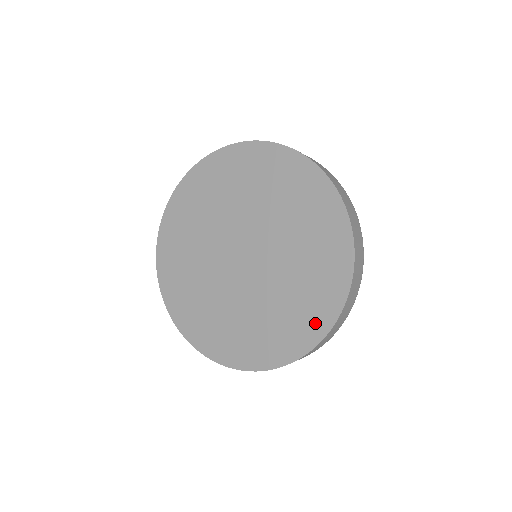
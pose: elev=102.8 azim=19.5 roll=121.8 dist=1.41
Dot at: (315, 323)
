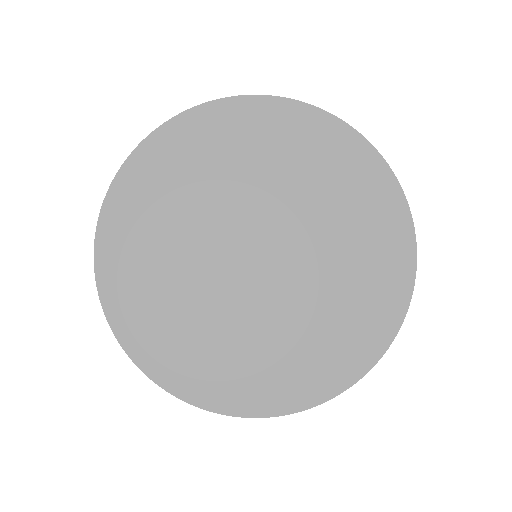
Dot at: (331, 375)
